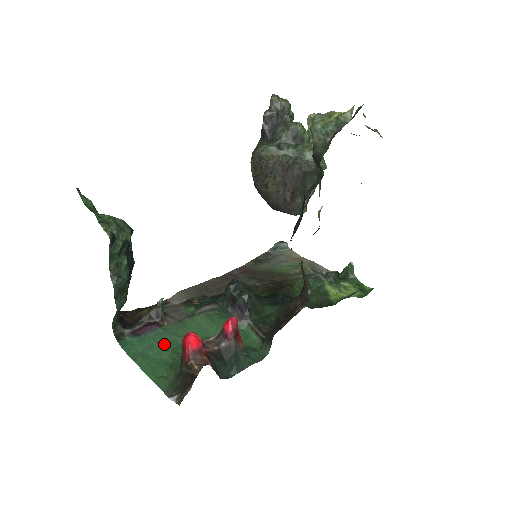
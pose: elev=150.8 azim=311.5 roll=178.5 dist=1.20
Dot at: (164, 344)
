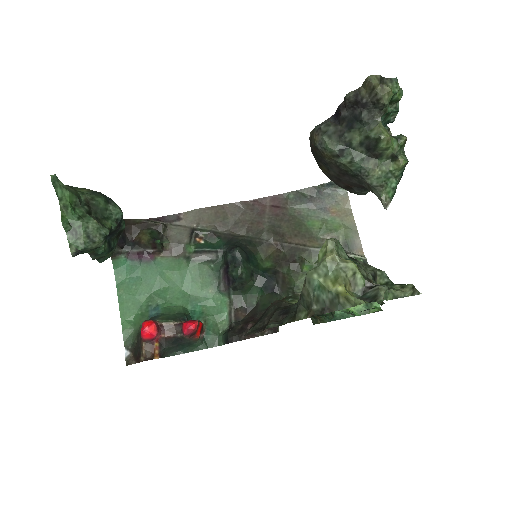
Dot at: (148, 283)
